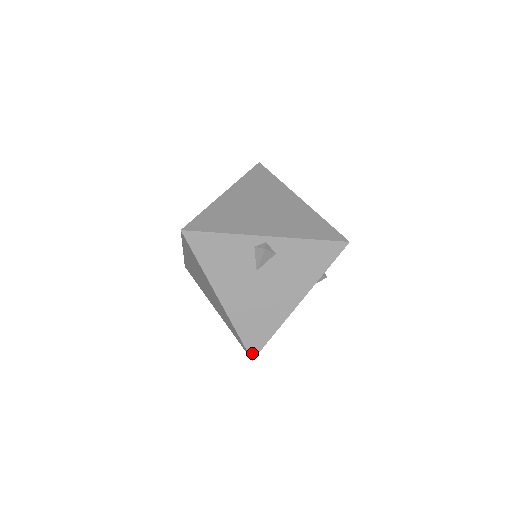
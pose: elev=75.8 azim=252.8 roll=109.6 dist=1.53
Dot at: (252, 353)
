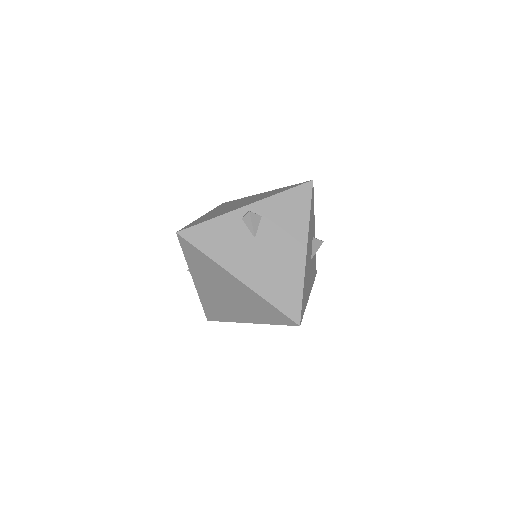
Dot at: (295, 318)
